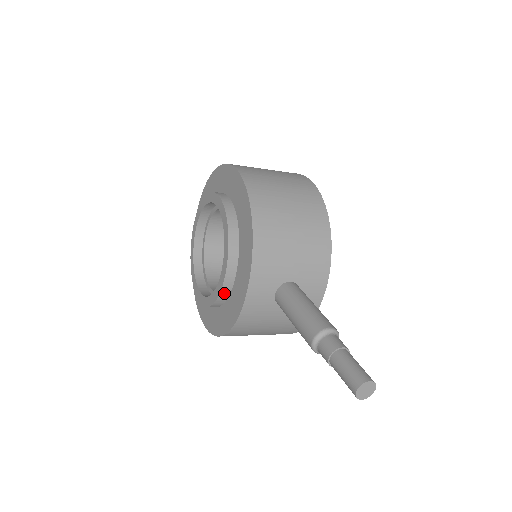
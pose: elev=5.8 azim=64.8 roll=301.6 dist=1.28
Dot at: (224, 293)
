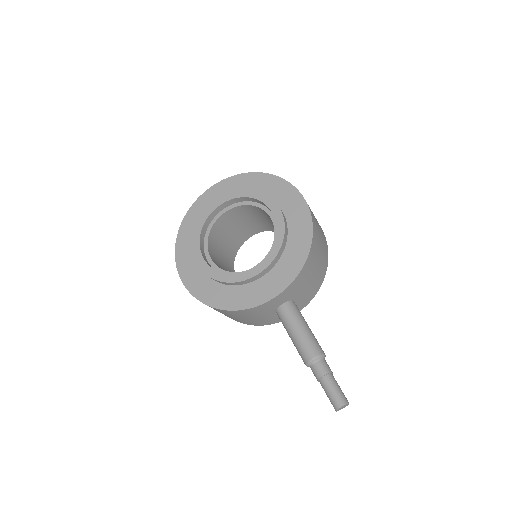
Dot at: (245, 282)
